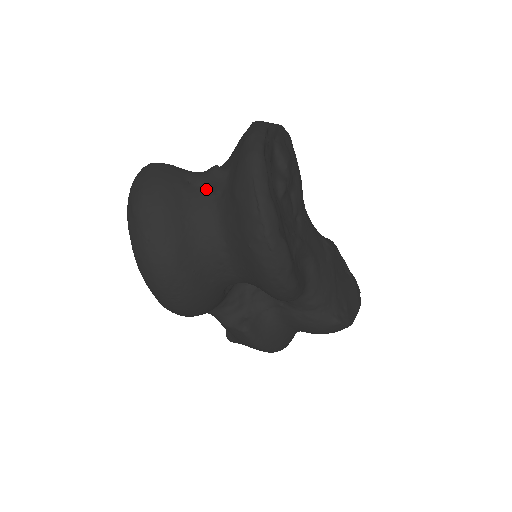
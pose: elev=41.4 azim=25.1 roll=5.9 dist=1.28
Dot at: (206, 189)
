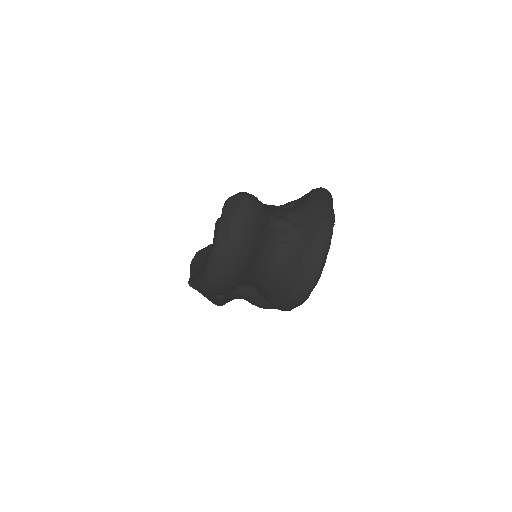
Dot at: (277, 234)
